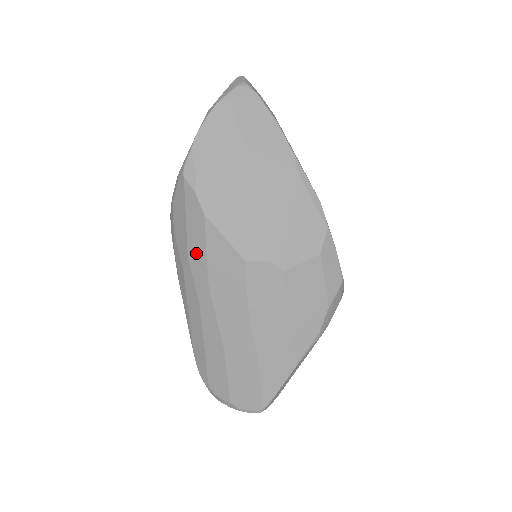
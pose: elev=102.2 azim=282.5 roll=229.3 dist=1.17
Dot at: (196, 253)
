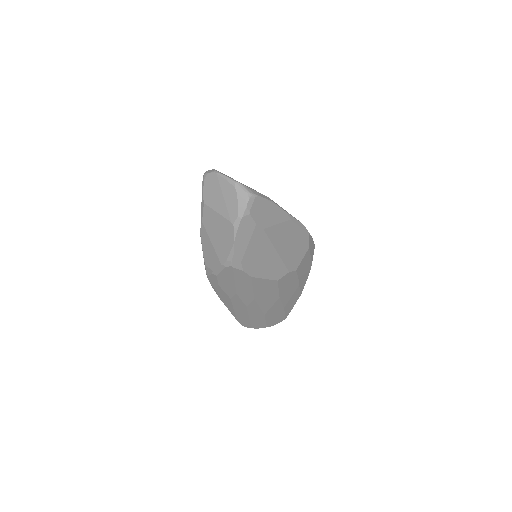
Dot at: (244, 291)
